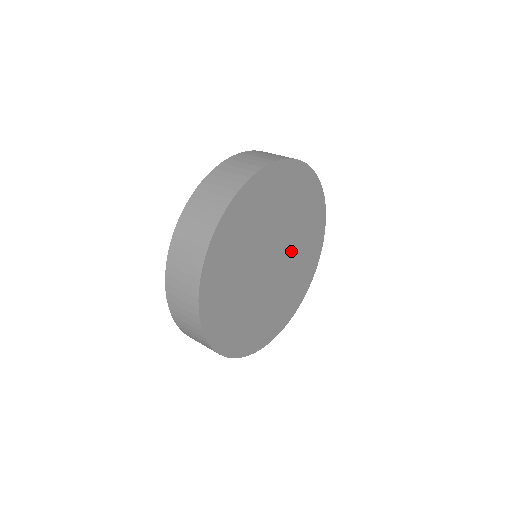
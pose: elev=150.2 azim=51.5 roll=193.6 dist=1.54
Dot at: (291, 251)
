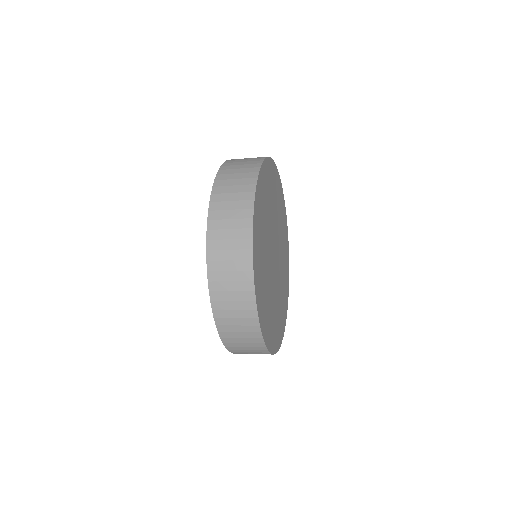
Dot at: (279, 243)
